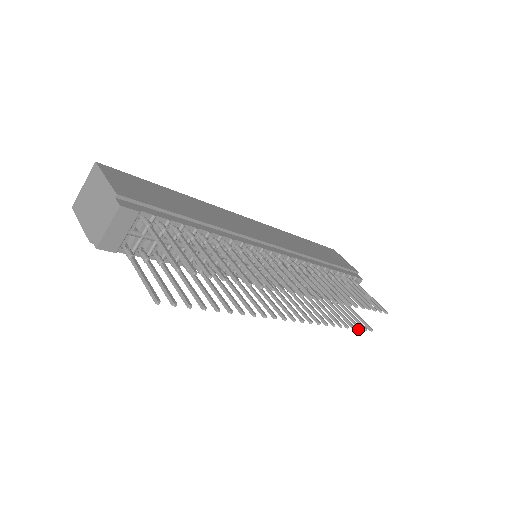
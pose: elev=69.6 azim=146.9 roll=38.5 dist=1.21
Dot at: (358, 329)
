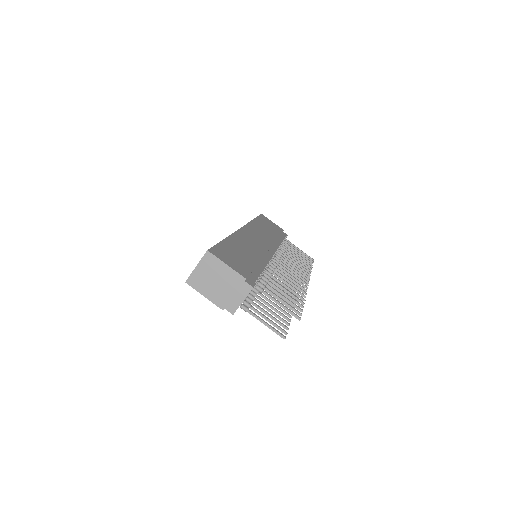
Dot at: occluded
